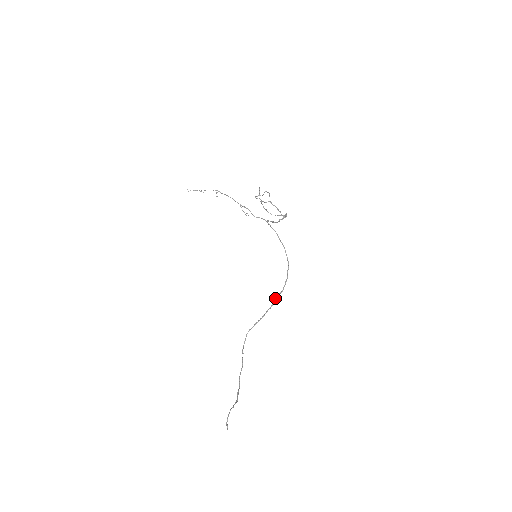
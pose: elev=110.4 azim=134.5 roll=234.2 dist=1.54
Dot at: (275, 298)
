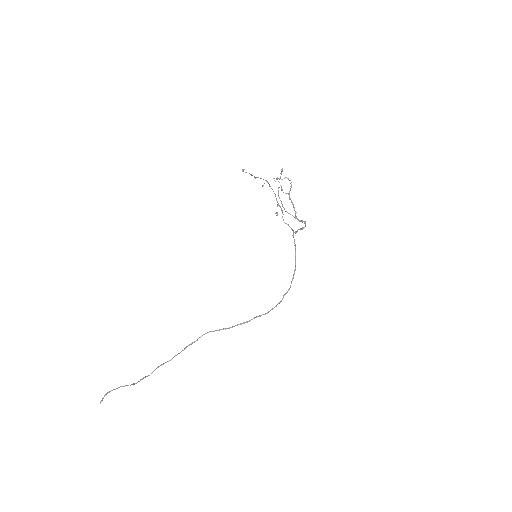
Dot at: occluded
